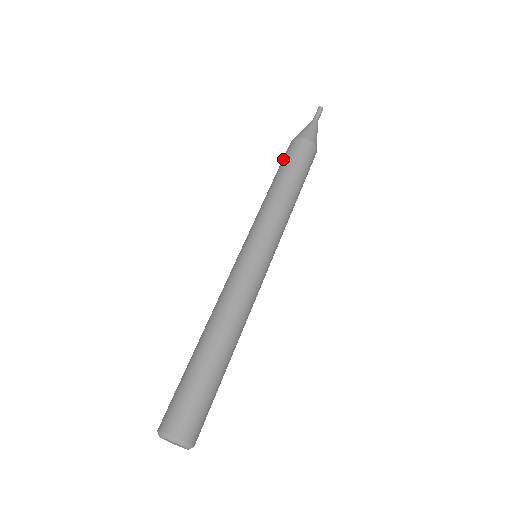
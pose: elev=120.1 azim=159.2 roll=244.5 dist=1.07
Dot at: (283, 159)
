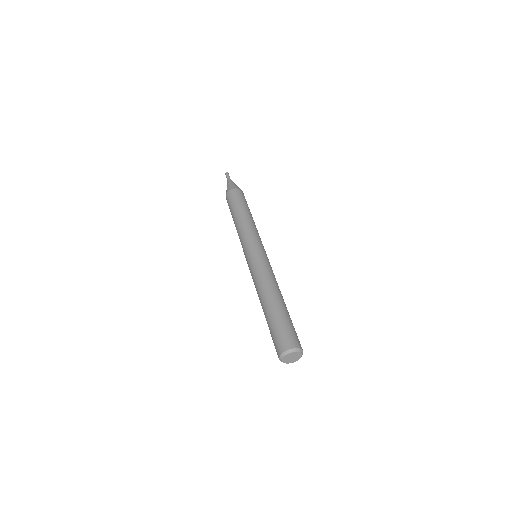
Dot at: occluded
